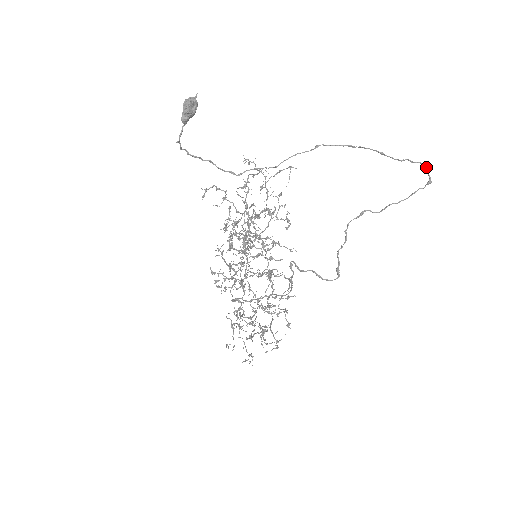
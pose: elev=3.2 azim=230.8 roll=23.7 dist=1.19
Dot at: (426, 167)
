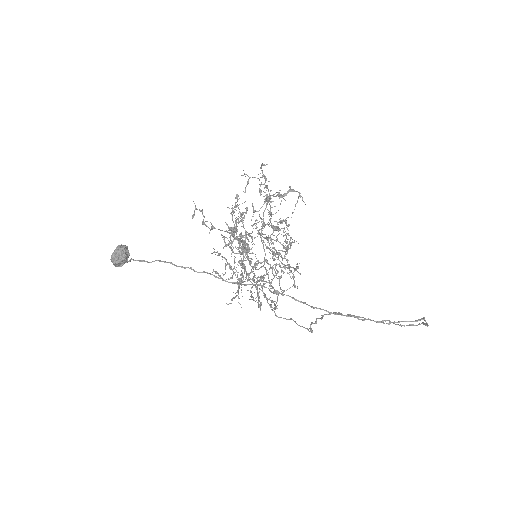
Dot at: (423, 319)
